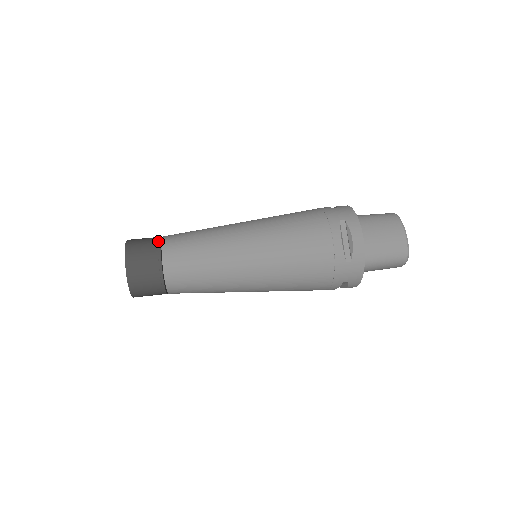
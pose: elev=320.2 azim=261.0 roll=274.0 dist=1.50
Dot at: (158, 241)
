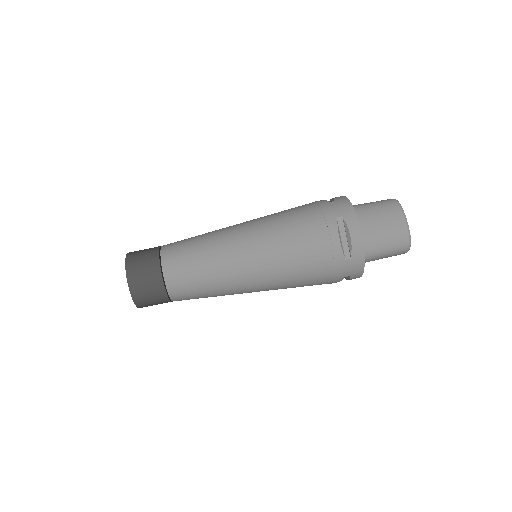
Dot at: (157, 254)
